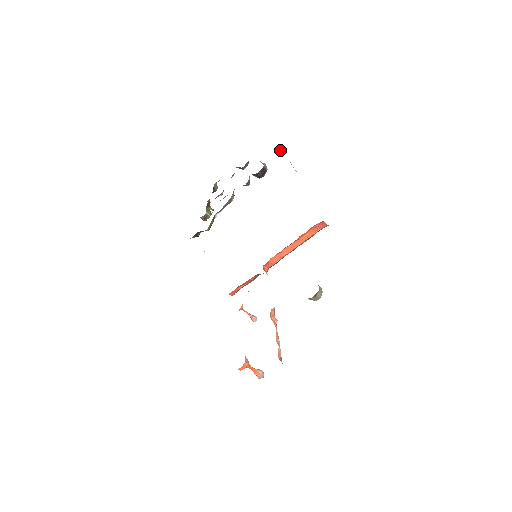
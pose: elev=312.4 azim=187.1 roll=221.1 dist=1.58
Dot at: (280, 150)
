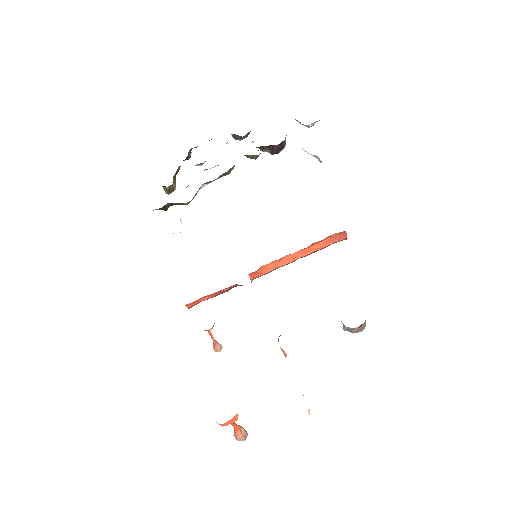
Dot at: (312, 125)
